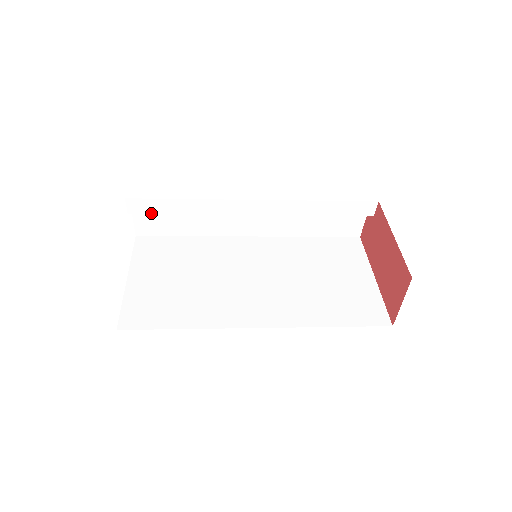
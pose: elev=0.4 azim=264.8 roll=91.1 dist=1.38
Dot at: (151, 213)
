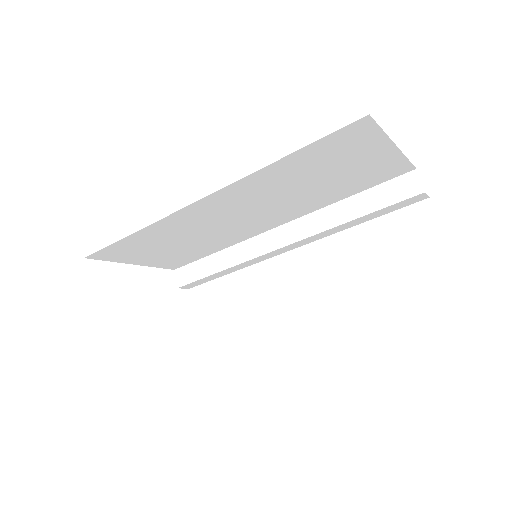
Dot at: (194, 281)
